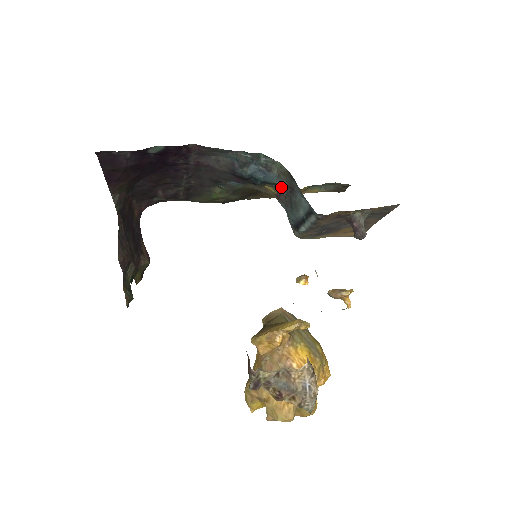
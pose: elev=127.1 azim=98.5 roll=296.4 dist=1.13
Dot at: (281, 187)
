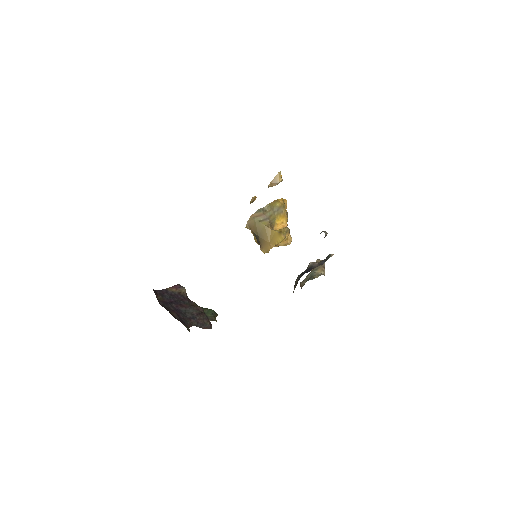
Dot at: occluded
